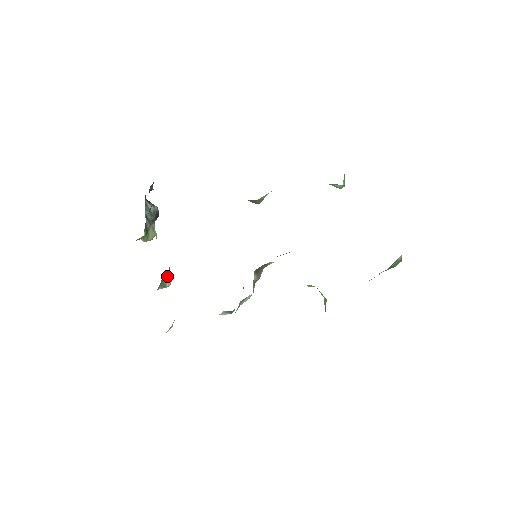
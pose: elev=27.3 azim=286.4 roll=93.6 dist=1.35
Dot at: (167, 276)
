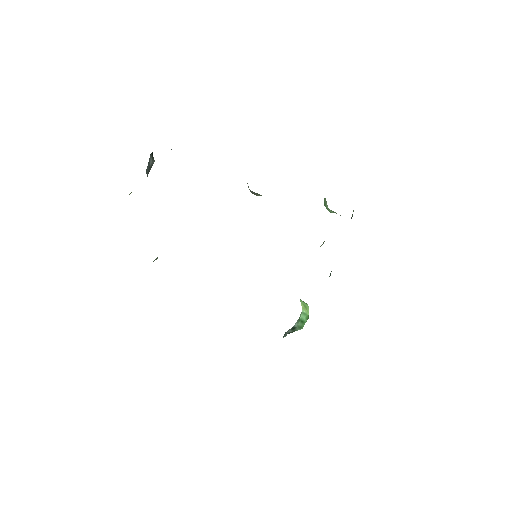
Dot at: occluded
